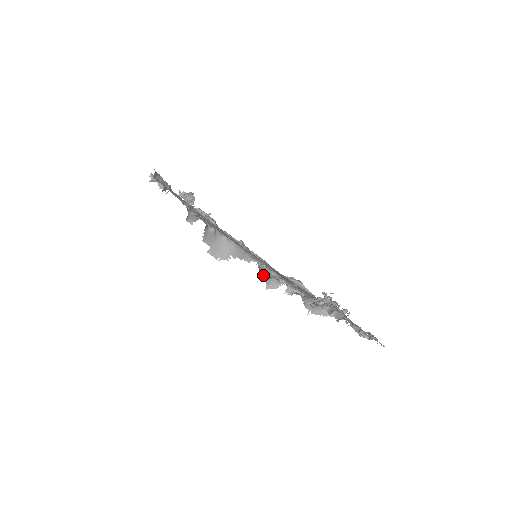
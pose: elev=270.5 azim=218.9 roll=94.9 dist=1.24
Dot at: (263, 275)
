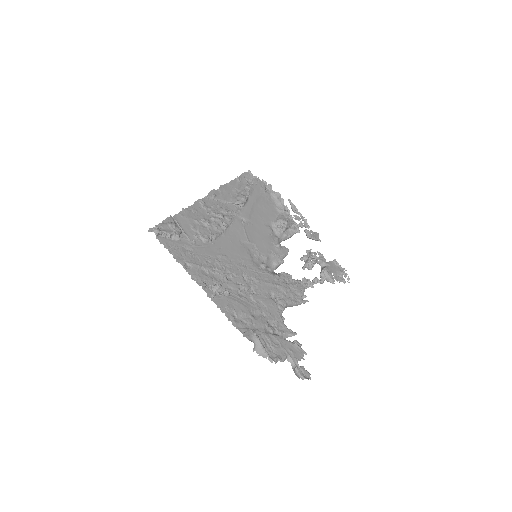
Dot at: (270, 267)
